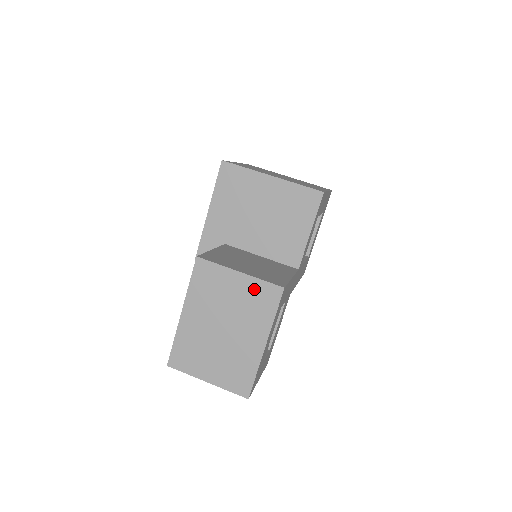
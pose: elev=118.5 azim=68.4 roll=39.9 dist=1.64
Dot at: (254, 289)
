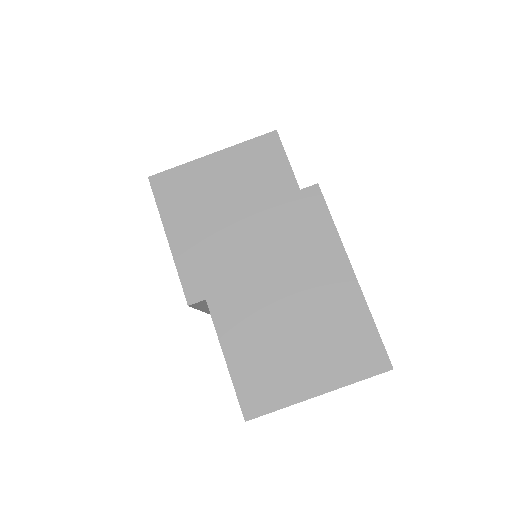
Dot at: (284, 214)
